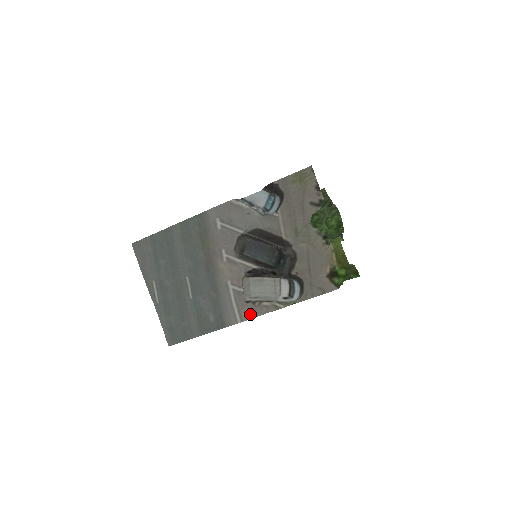
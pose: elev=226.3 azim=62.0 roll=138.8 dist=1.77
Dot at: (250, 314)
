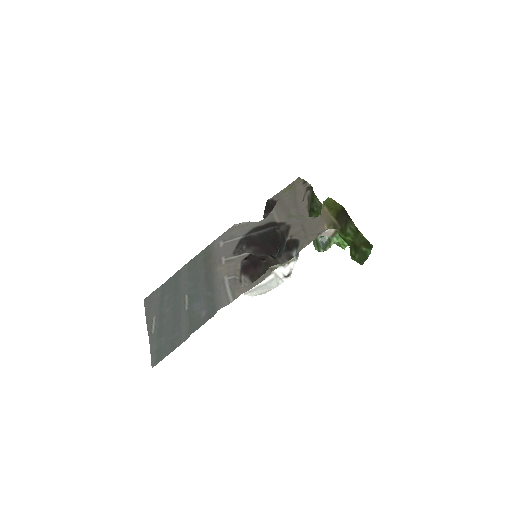
Dot at: (244, 290)
